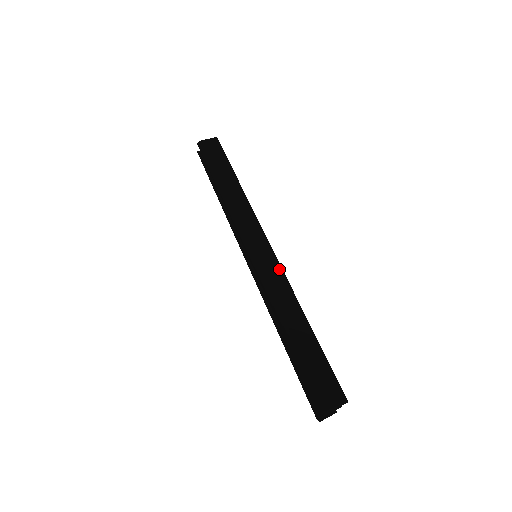
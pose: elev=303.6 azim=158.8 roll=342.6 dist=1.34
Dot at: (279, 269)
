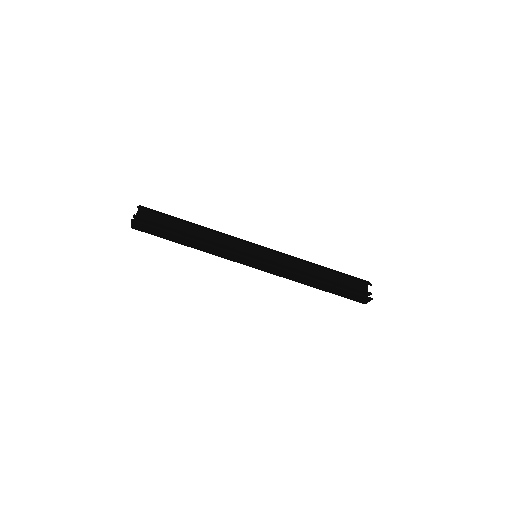
Dot at: (278, 270)
